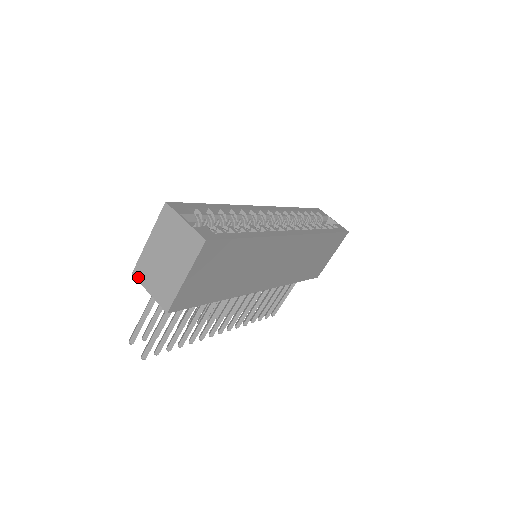
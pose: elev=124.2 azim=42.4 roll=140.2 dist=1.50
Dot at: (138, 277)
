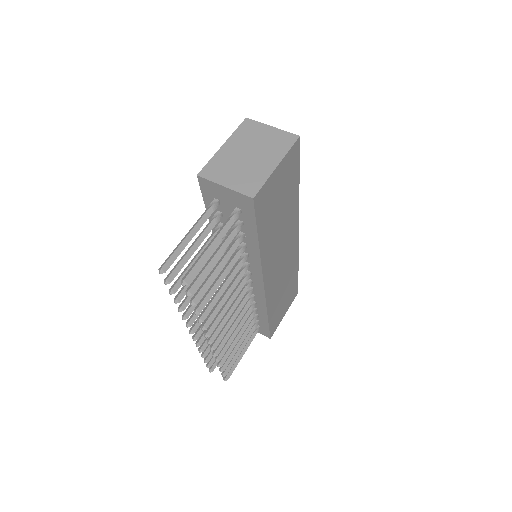
Dot at: (207, 176)
